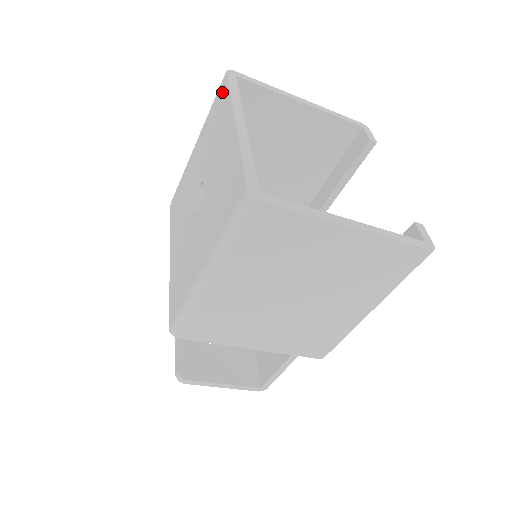
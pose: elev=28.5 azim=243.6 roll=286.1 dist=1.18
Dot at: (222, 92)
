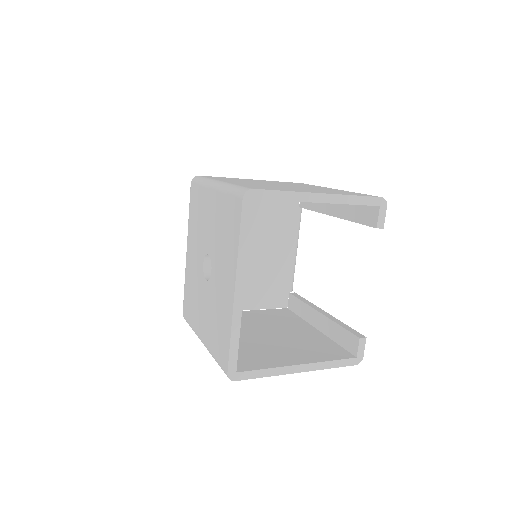
Dot at: (235, 215)
